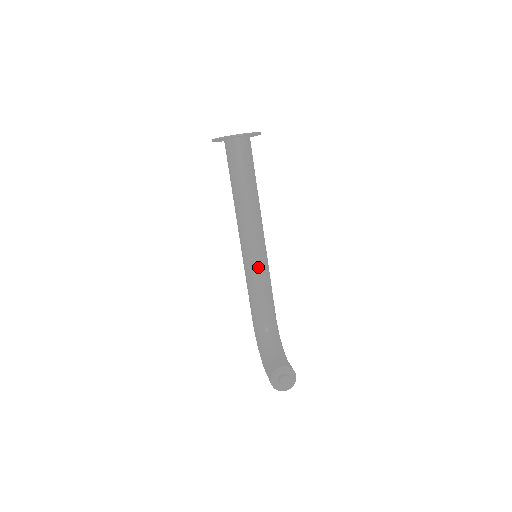
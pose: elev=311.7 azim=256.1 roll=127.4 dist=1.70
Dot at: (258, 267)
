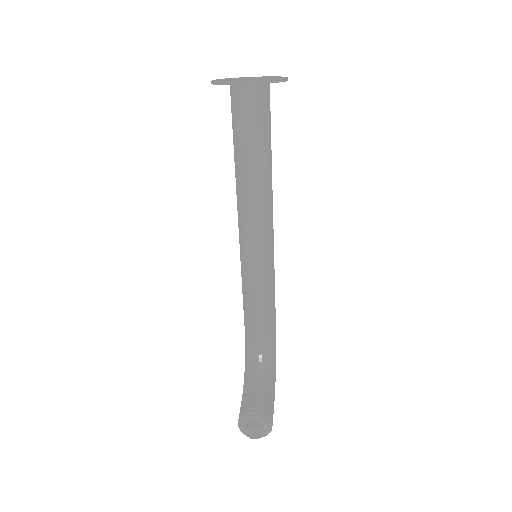
Dot at: (255, 272)
